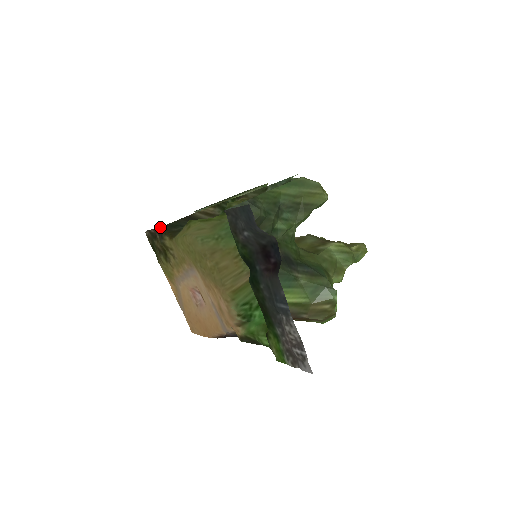
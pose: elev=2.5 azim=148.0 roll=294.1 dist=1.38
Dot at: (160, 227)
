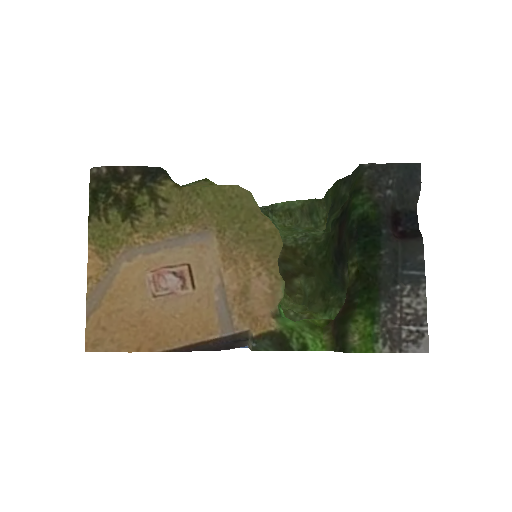
Dot at: (154, 167)
